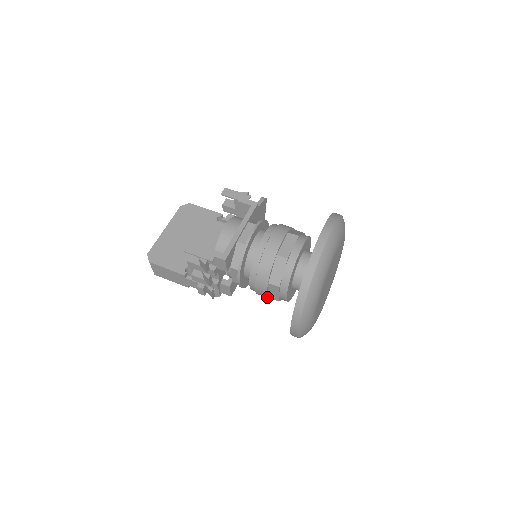
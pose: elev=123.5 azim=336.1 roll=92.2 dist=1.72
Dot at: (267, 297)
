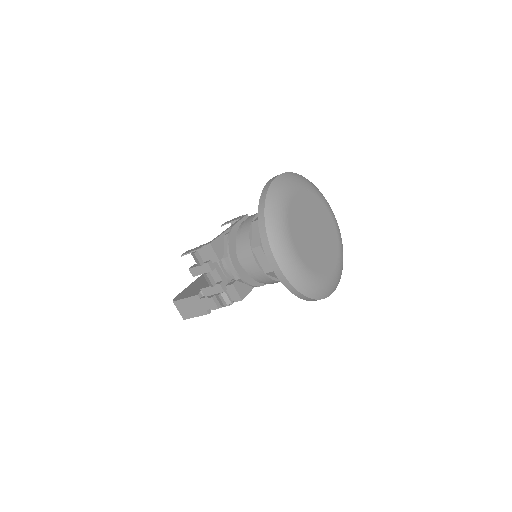
Dot at: (262, 272)
